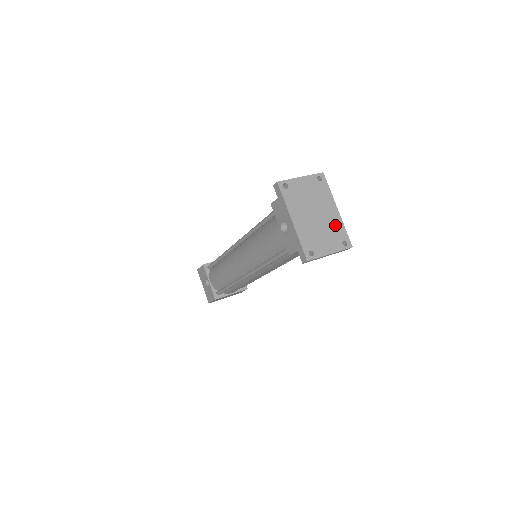
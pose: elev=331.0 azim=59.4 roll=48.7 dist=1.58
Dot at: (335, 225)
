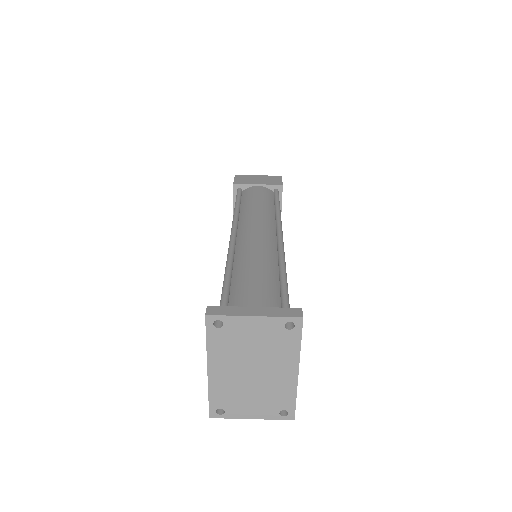
Dot at: (280, 390)
